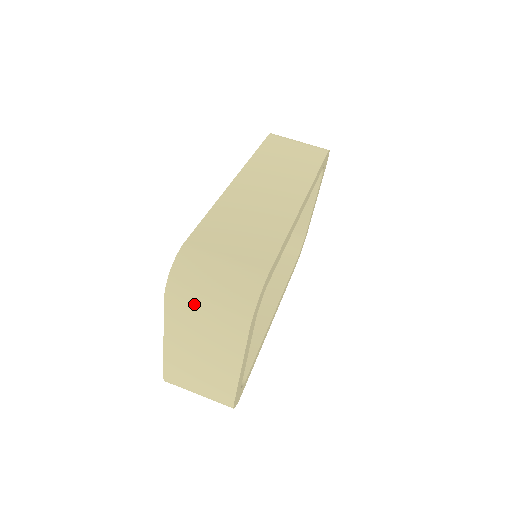
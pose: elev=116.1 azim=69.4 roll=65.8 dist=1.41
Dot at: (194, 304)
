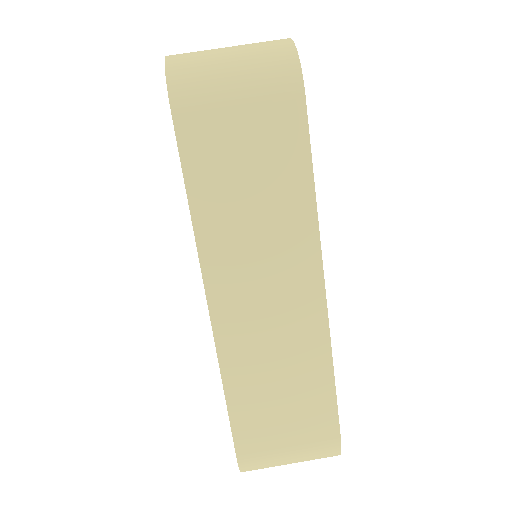
Dot at: occluded
